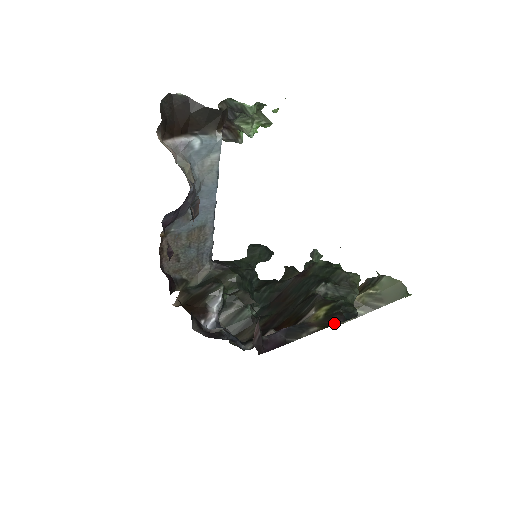
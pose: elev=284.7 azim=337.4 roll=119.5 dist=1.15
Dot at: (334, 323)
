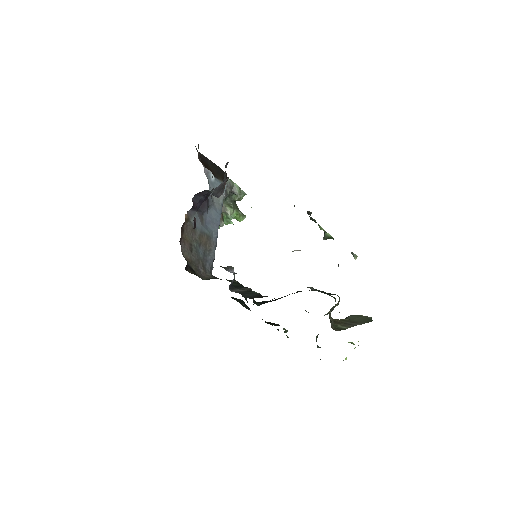
Dot at: occluded
